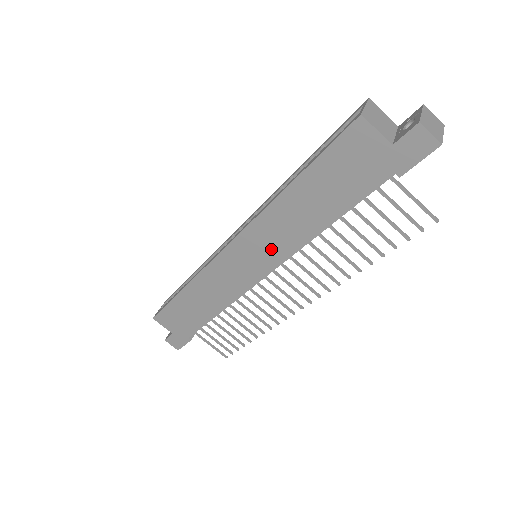
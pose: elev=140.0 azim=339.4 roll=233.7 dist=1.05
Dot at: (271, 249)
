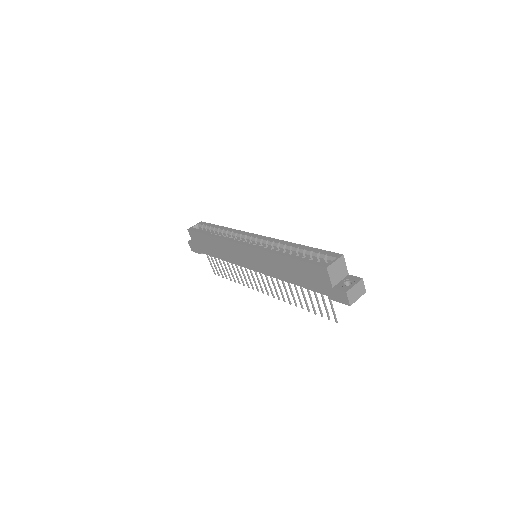
Dot at: (262, 265)
